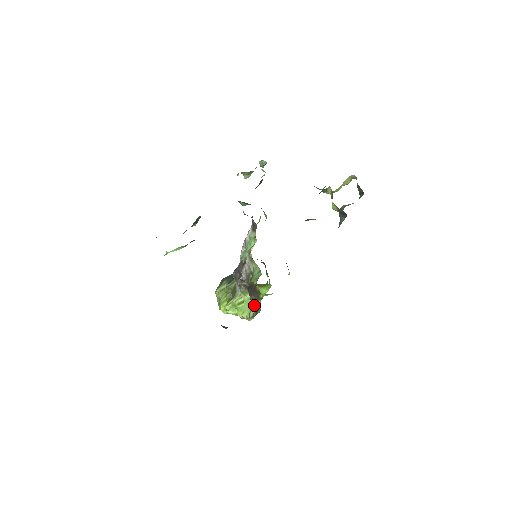
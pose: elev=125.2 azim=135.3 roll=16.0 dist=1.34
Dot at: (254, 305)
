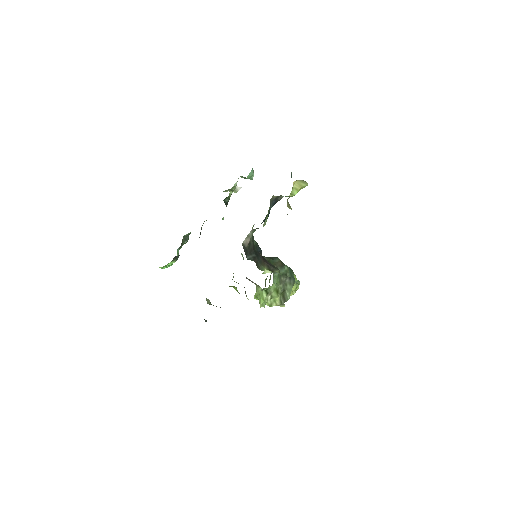
Dot at: (248, 299)
